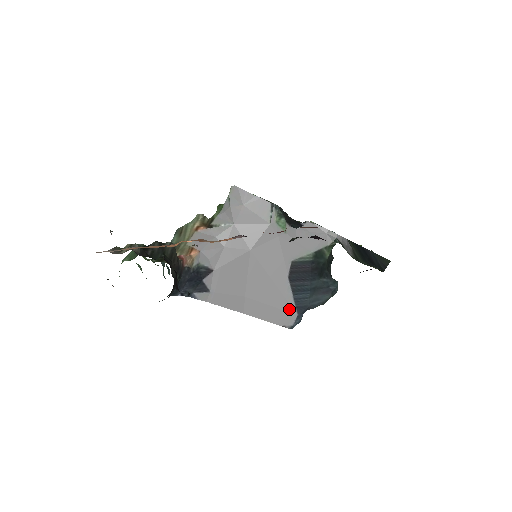
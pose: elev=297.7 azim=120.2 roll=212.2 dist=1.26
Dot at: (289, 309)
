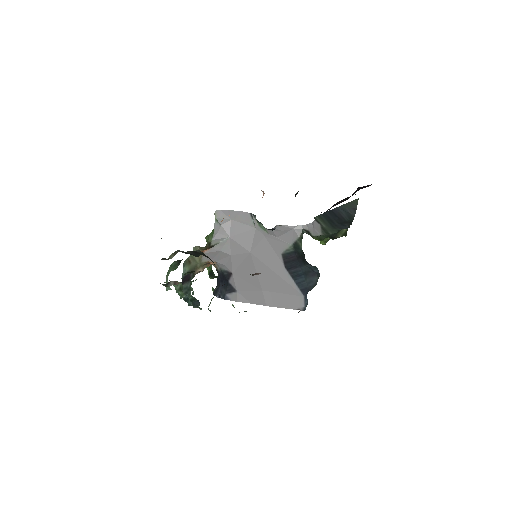
Dot at: (296, 293)
